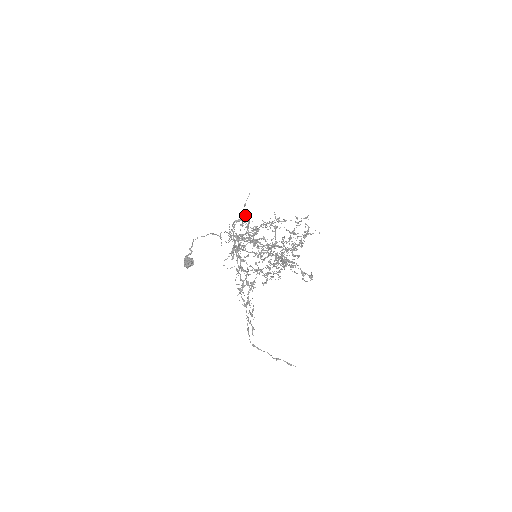
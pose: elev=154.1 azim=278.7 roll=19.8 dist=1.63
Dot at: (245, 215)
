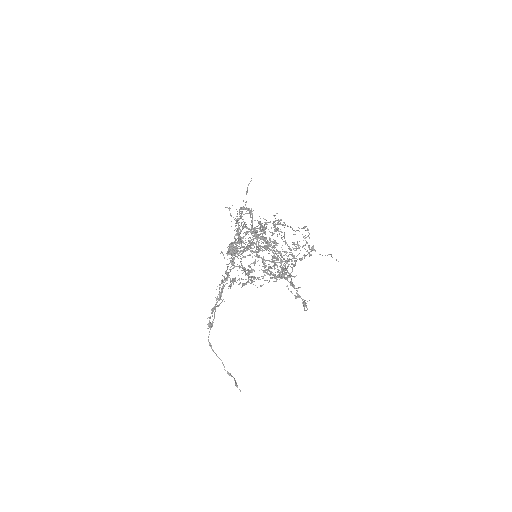
Dot at: occluded
